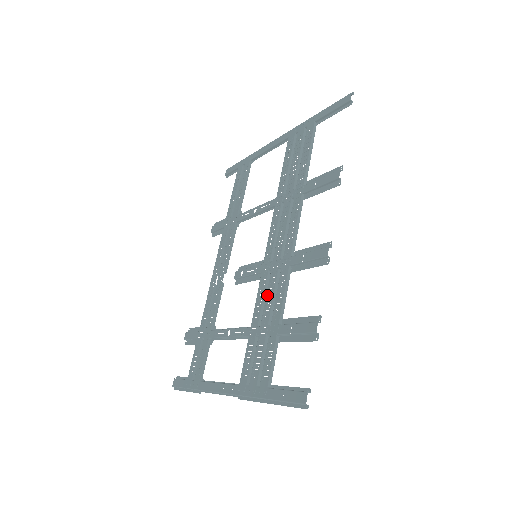
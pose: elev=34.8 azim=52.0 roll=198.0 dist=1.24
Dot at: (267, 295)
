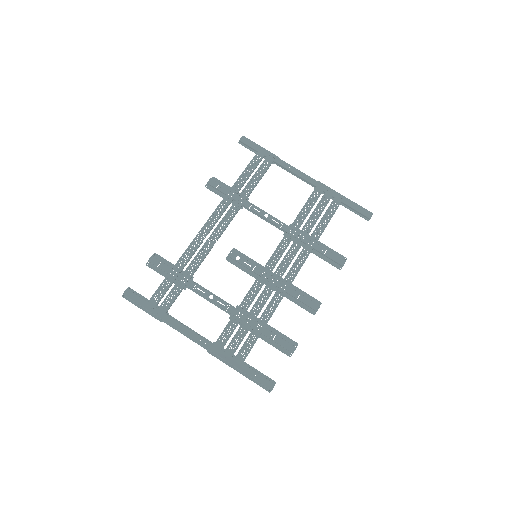
Dot at: (260, 298)
